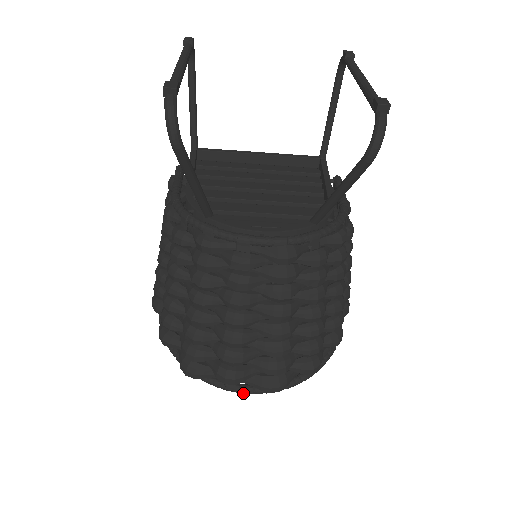
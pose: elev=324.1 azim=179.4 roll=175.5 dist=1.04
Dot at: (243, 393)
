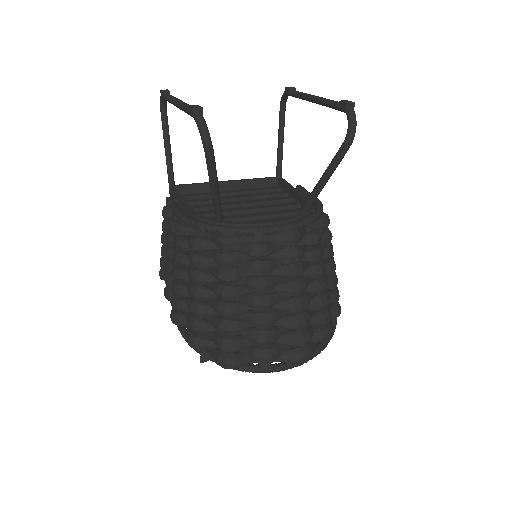
Dot at: (278, 371)
